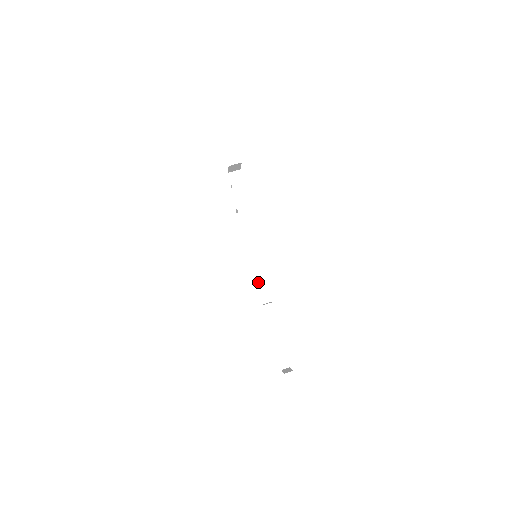
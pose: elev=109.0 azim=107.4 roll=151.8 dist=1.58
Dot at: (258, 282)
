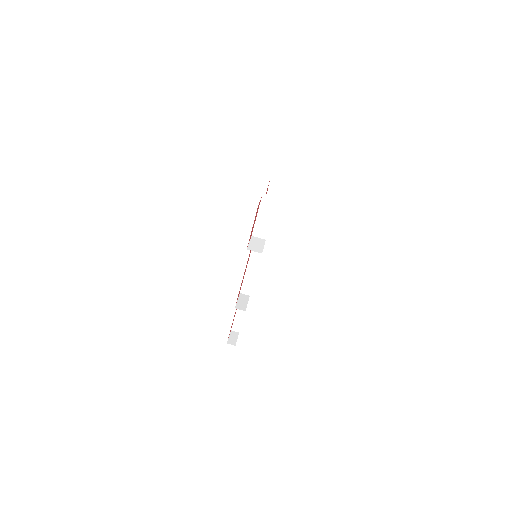
Dot at: occluded
